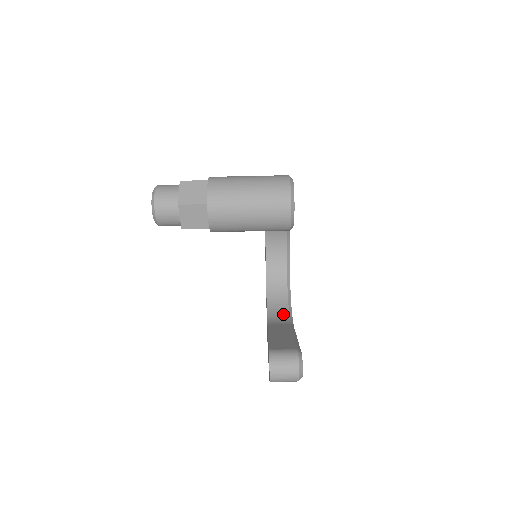
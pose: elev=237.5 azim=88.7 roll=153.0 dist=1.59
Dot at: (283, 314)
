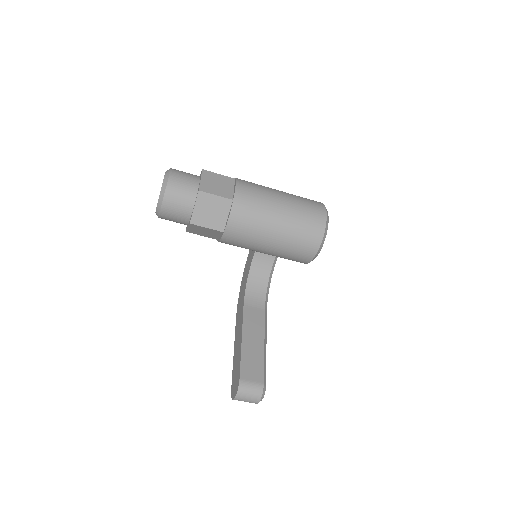
Dot at: (261, 290)
